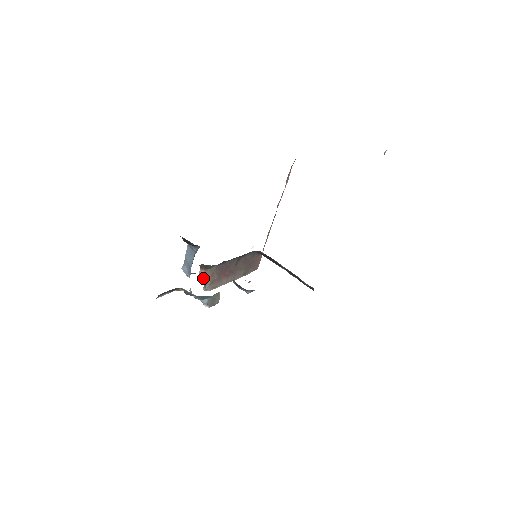
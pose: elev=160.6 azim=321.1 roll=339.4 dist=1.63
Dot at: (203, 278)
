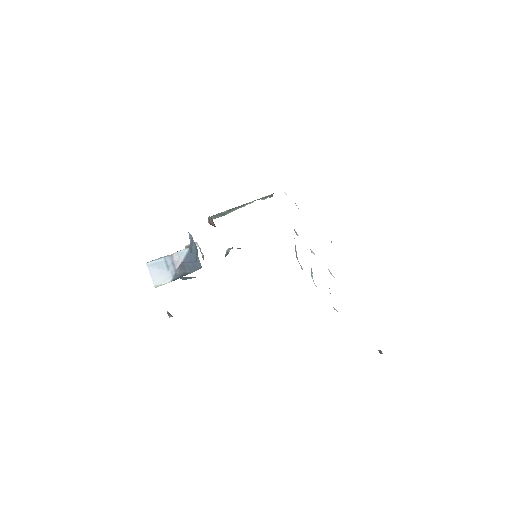
Dot at: (210, 222)
